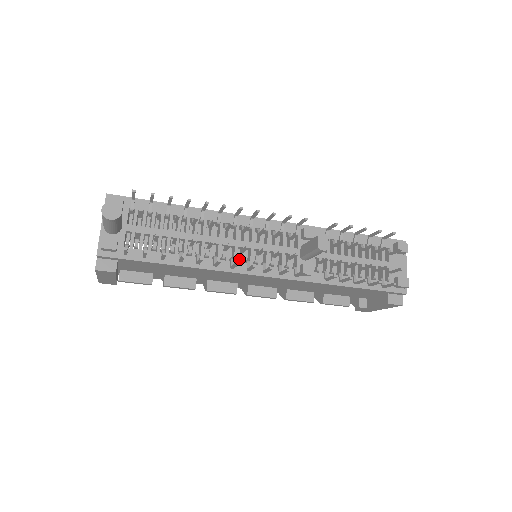
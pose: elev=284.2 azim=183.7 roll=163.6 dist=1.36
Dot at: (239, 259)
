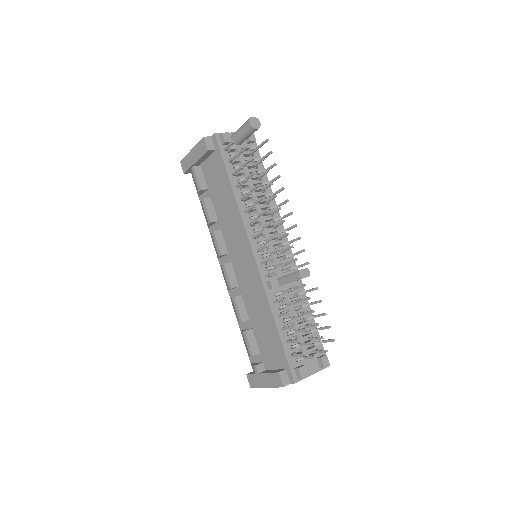
Dot at: (256, 229)
